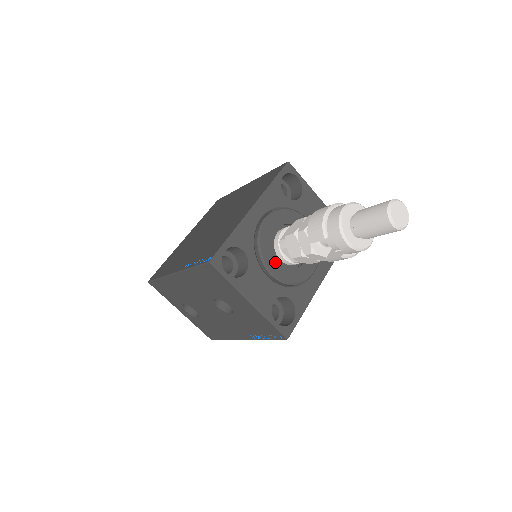
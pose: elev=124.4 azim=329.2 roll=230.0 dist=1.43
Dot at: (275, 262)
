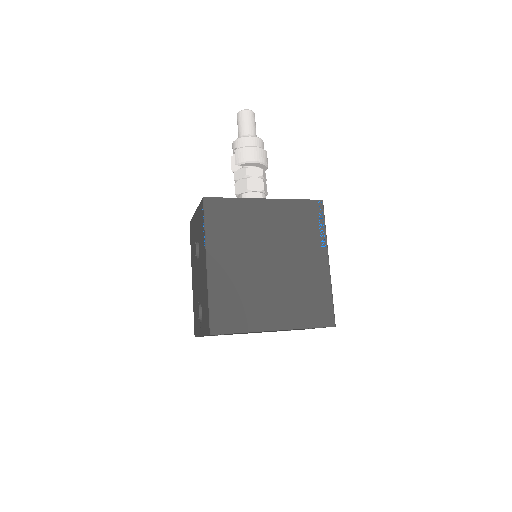
Dot at: occluded
